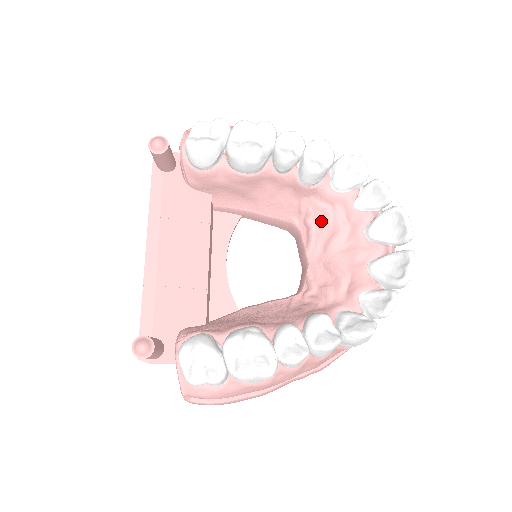
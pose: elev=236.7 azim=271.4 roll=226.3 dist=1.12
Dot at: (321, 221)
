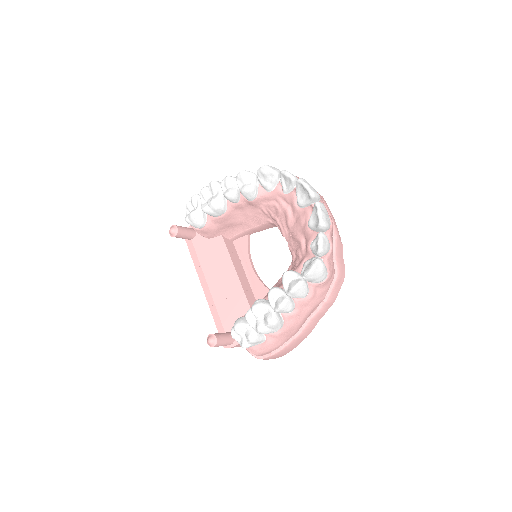
Dot at: (277, 213)
